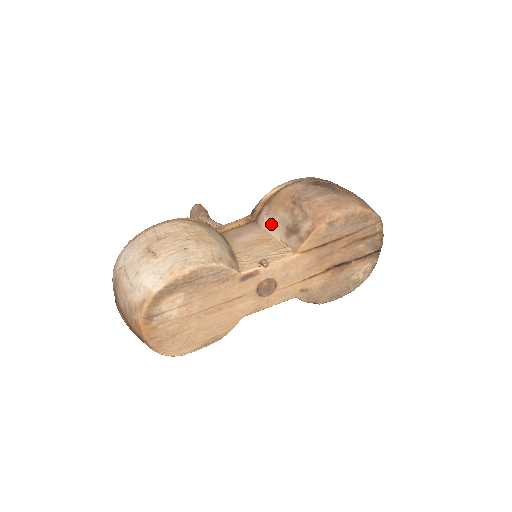
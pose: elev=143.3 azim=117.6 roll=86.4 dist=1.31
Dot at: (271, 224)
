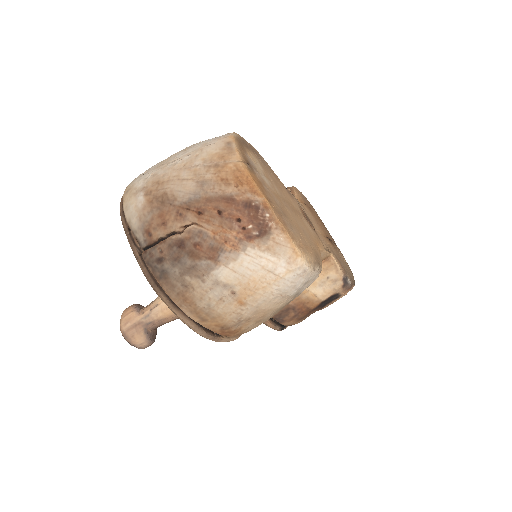
Dot at: occluded
